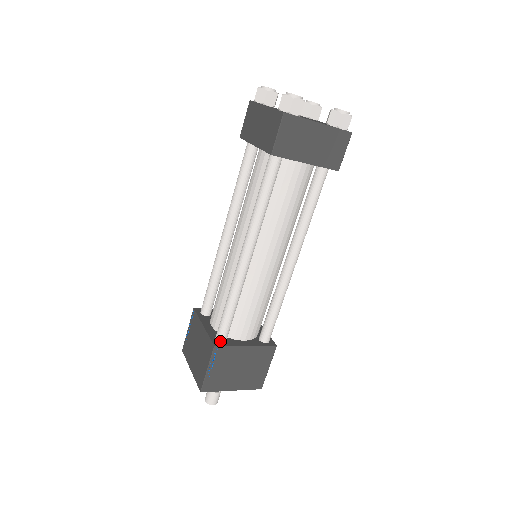
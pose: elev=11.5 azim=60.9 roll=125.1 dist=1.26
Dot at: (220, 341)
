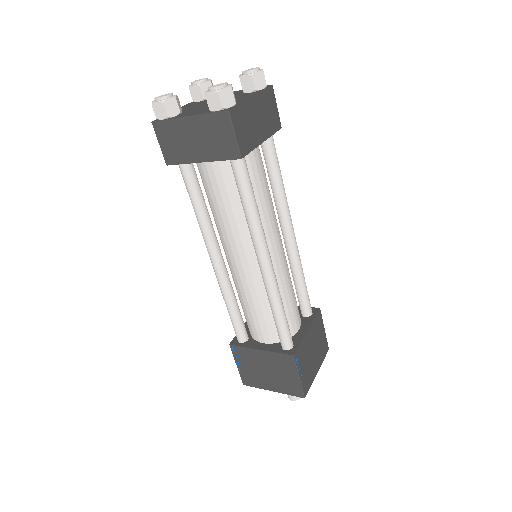
Dot at: (238, 340)
